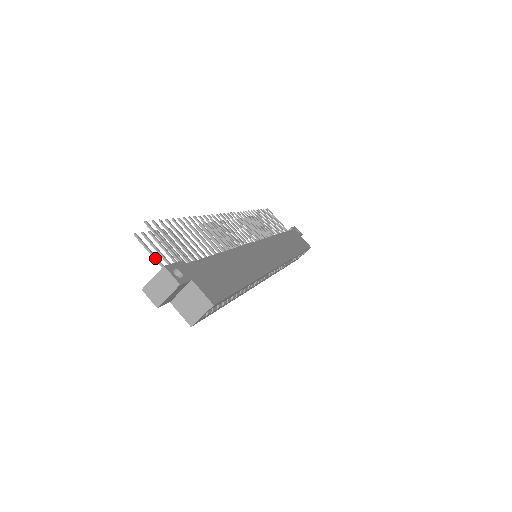
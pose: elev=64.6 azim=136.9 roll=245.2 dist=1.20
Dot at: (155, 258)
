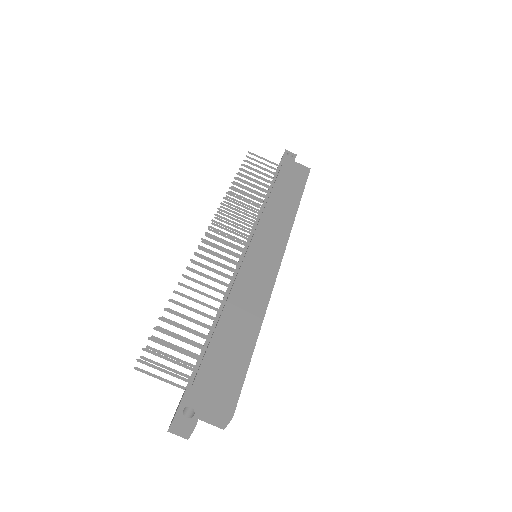
Dot at: (164, 381)
